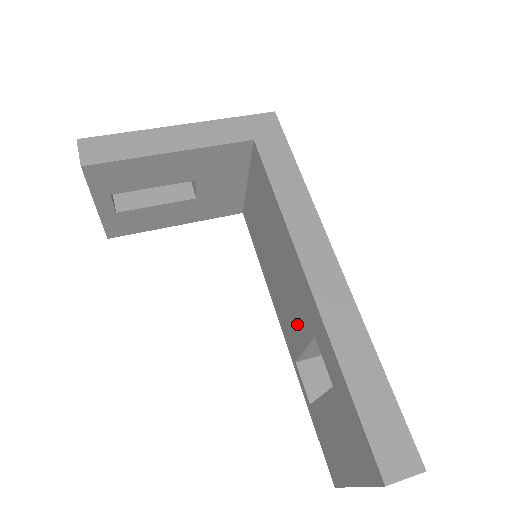
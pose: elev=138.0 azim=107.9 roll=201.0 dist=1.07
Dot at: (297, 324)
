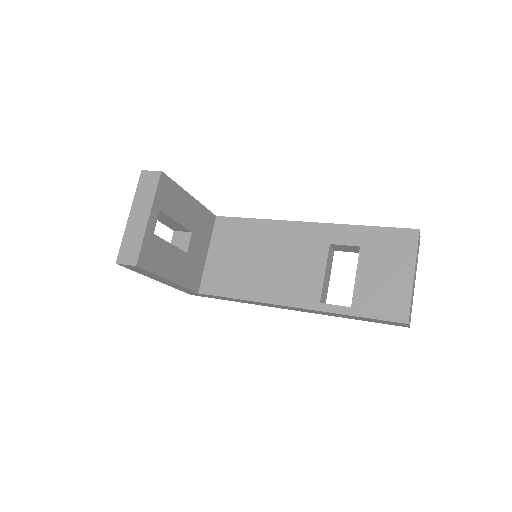
Dot at: (309, 266)
